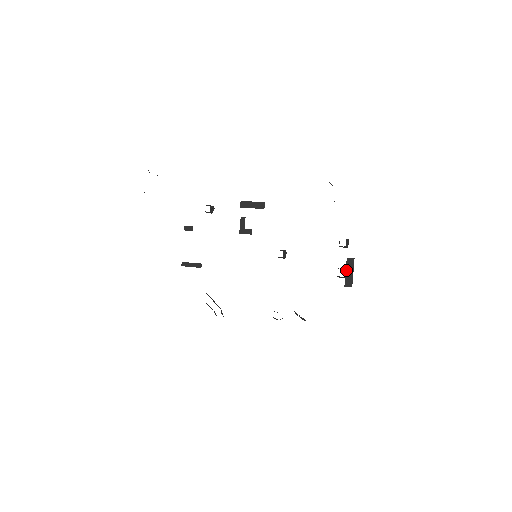
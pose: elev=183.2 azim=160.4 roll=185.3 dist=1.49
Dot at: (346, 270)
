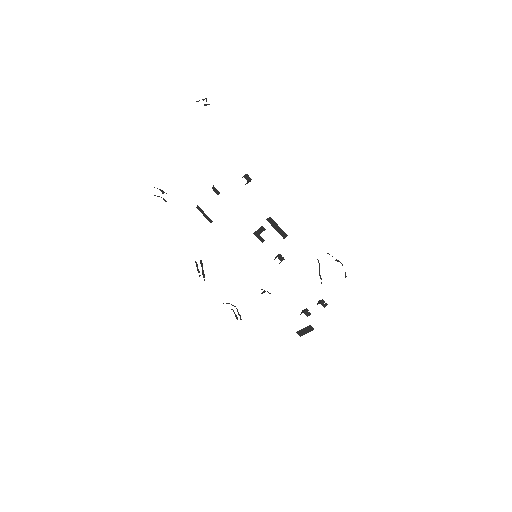
Dot at: (304, 328)
